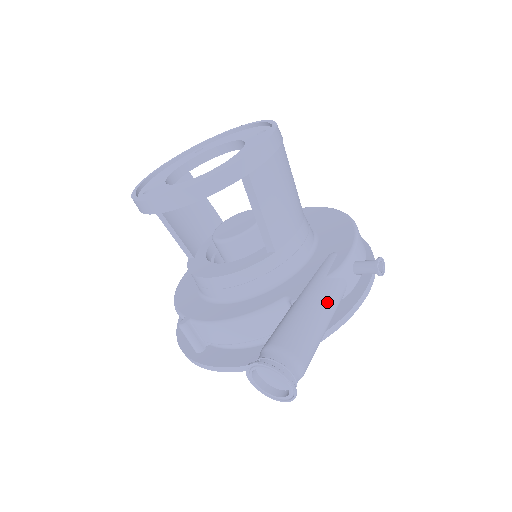
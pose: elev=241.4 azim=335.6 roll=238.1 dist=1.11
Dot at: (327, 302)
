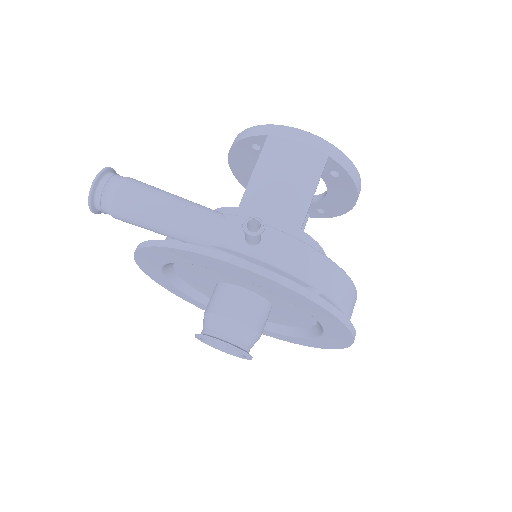
Dot at: (192, 207)
